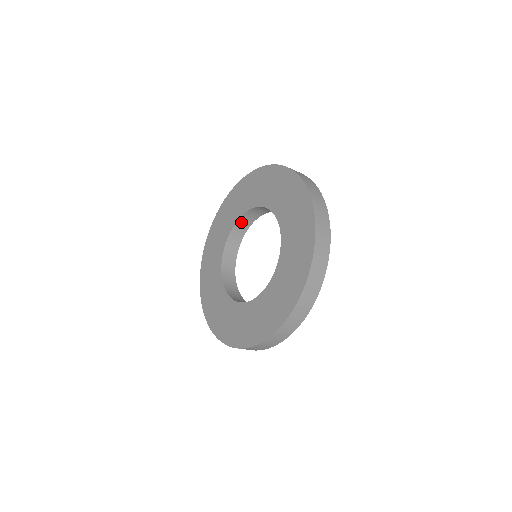
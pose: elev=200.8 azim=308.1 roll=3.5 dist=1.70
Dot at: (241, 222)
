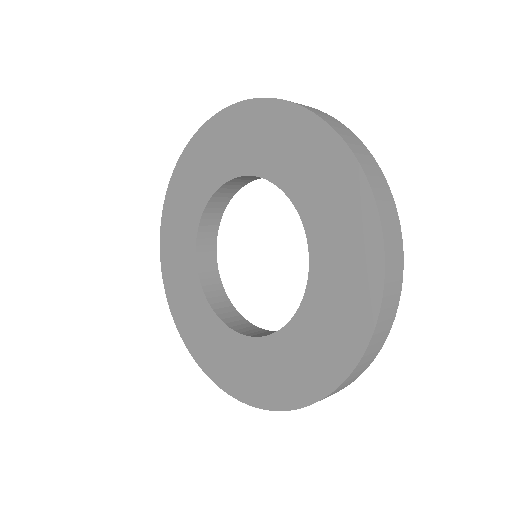
Dot at: occluded
